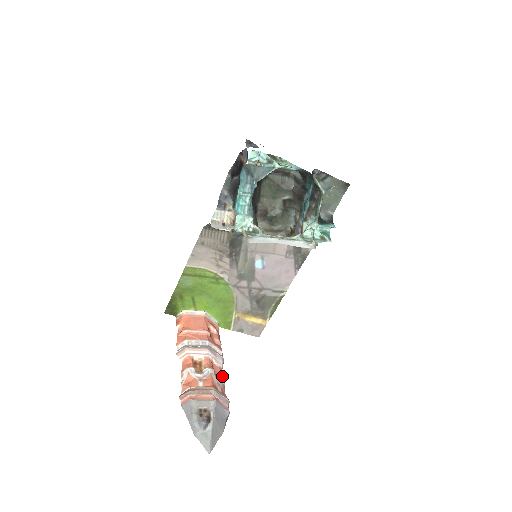
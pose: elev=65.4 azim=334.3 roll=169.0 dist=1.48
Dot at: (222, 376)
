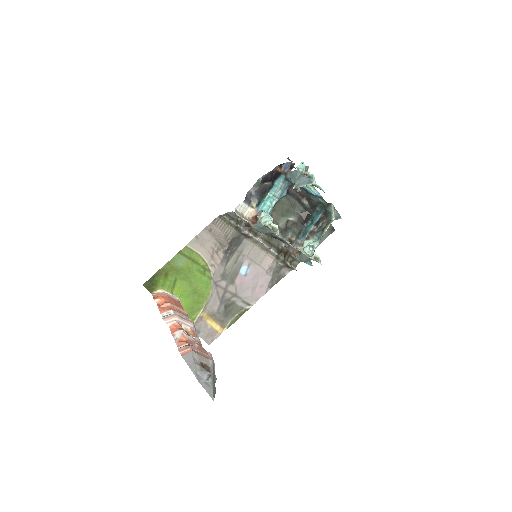
Dot at: occluded
